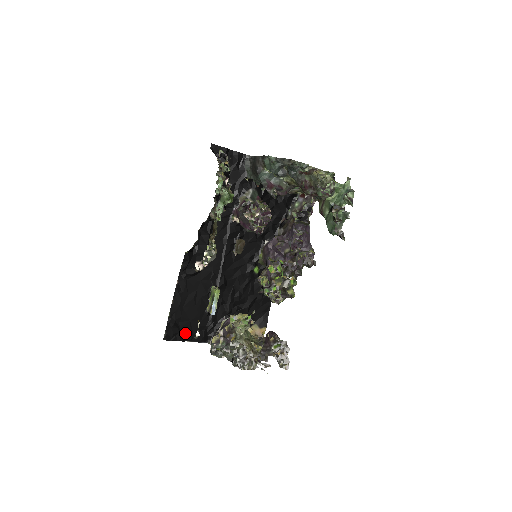
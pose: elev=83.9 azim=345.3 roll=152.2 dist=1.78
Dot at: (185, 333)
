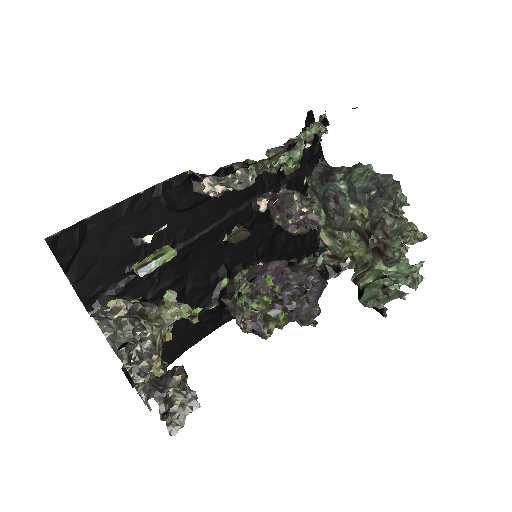
Dot at: (78, 264)
